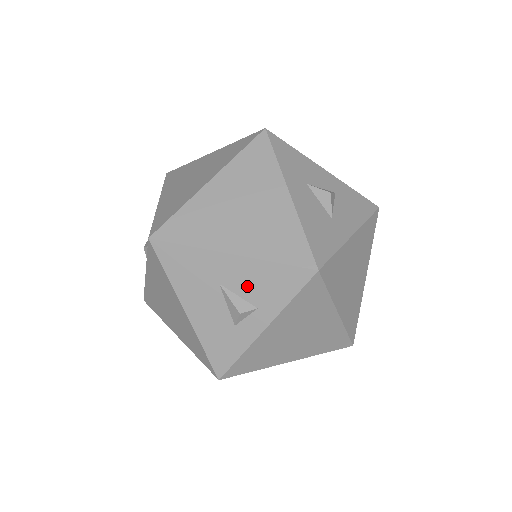
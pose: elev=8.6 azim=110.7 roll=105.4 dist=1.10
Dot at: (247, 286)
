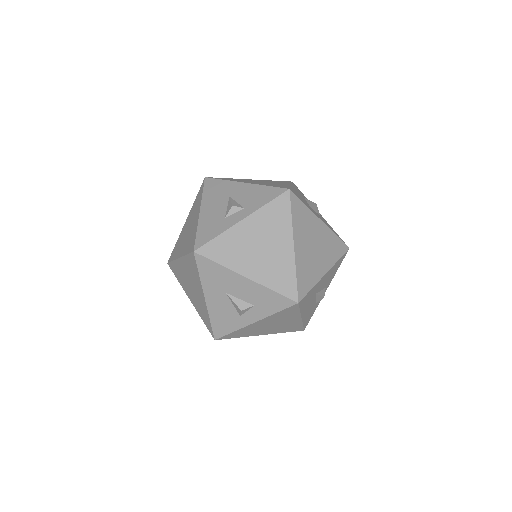
Dot at: (245, 197)
